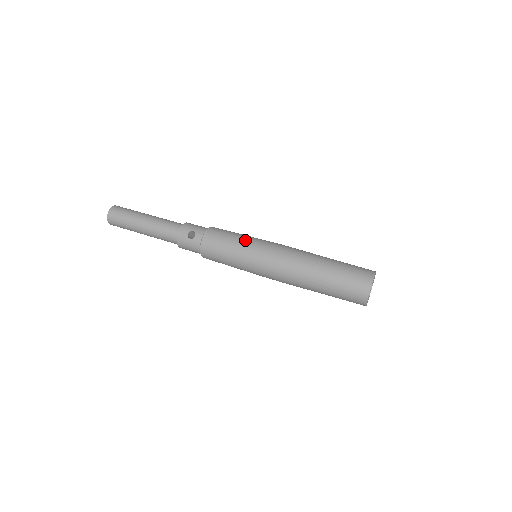
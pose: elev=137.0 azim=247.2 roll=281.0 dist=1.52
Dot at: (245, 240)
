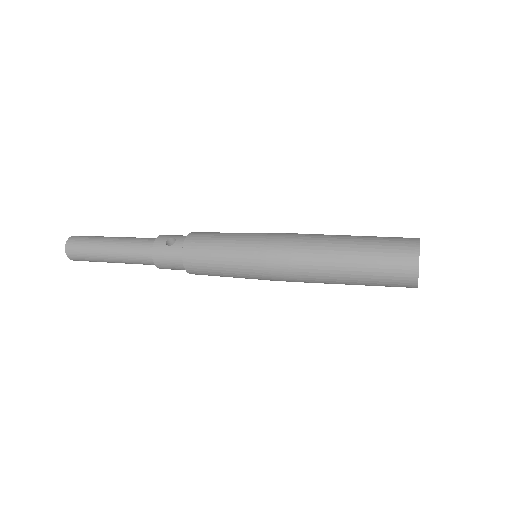
Dot at: (240, 233)
